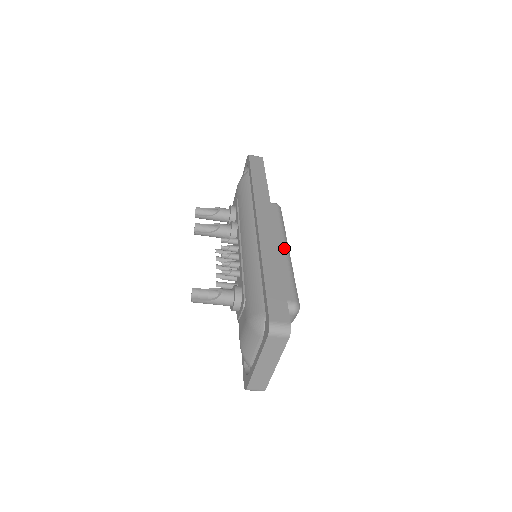
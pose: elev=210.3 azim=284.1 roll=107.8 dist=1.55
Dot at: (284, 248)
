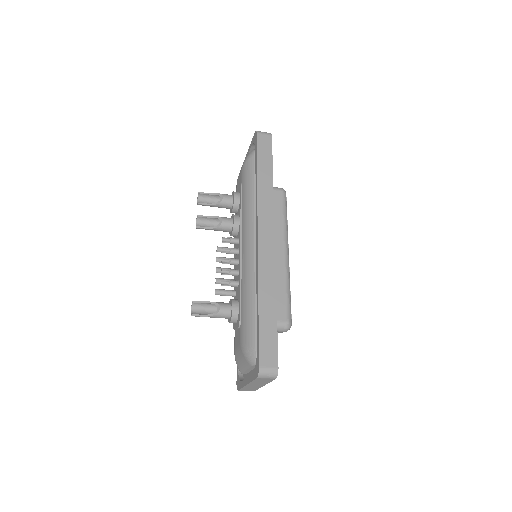
Dot at: (284, 253)
